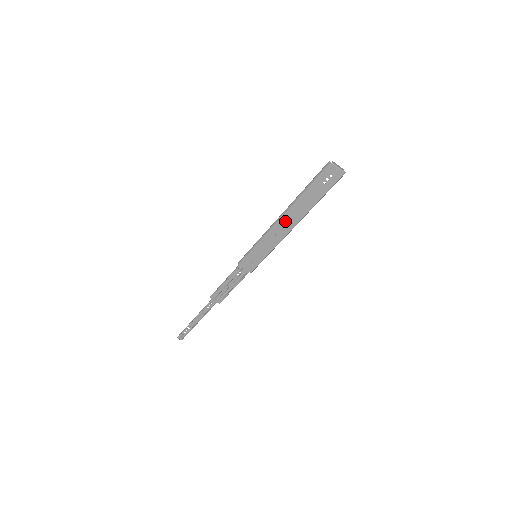
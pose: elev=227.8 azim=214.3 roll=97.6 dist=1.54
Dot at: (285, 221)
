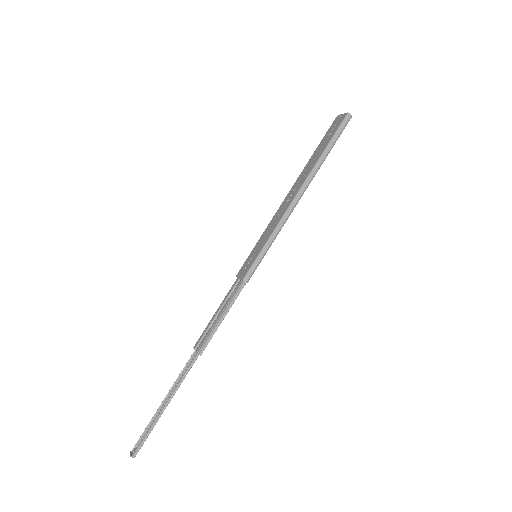
Dot at: (291, 194)
